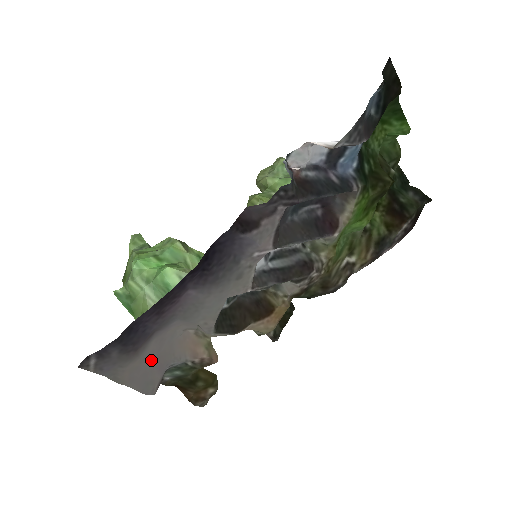
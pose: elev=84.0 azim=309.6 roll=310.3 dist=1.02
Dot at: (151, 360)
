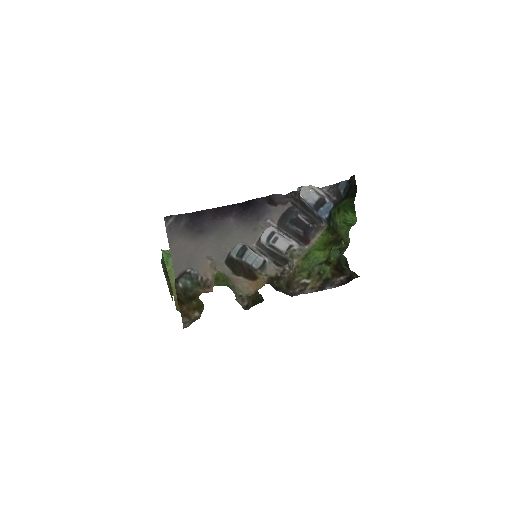
Dot at: (187, 254)
